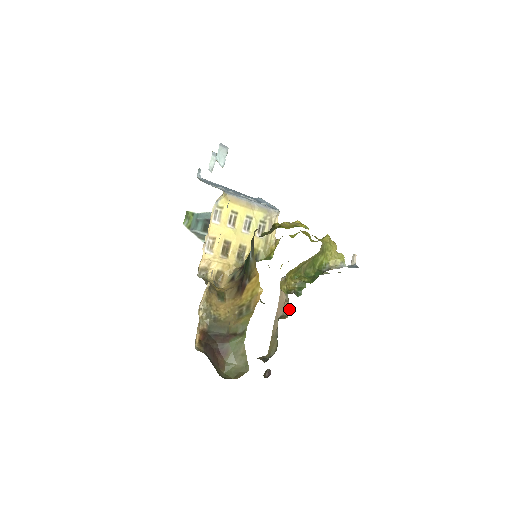
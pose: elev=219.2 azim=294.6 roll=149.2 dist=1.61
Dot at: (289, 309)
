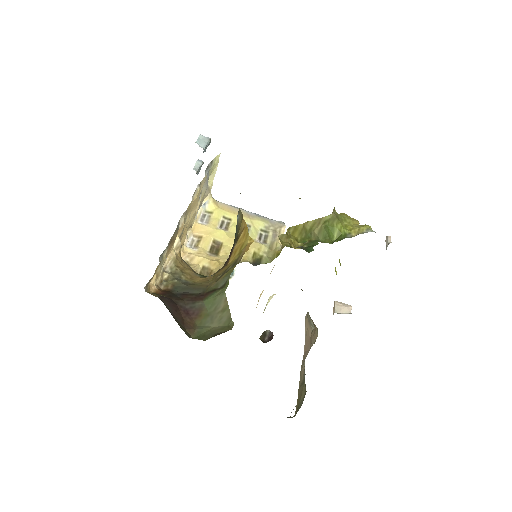
Dot at: (315, 333)
